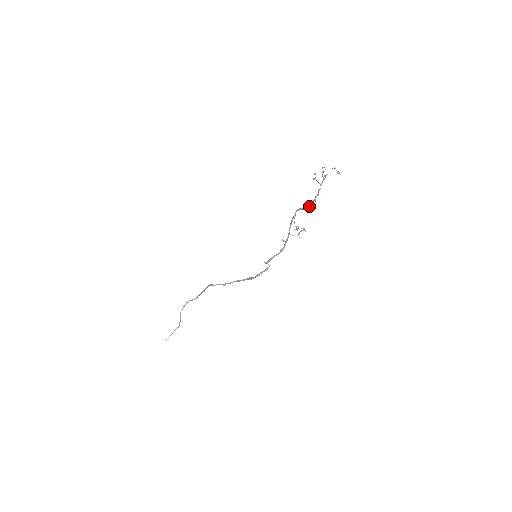
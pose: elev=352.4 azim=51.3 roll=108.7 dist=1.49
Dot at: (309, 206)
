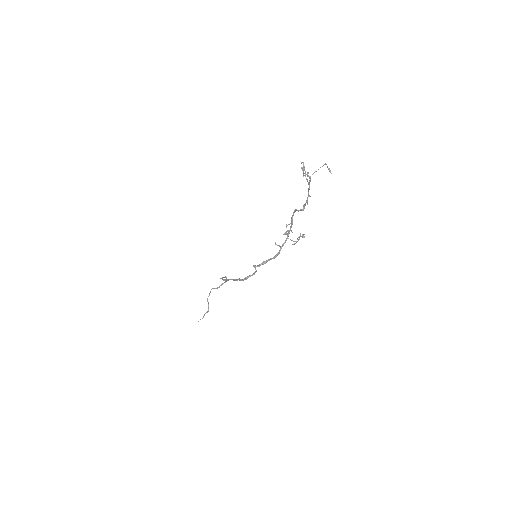
Dot at: (303, 208)
